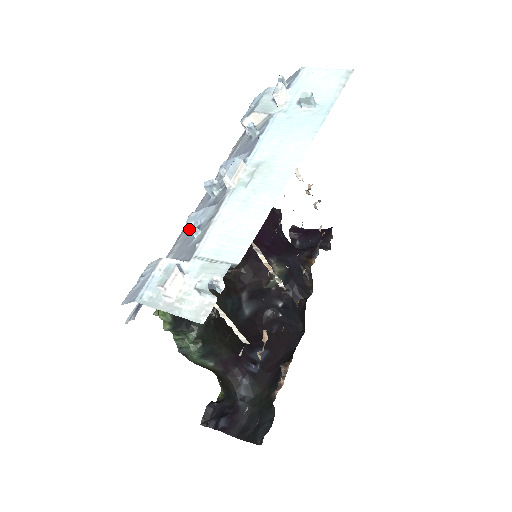
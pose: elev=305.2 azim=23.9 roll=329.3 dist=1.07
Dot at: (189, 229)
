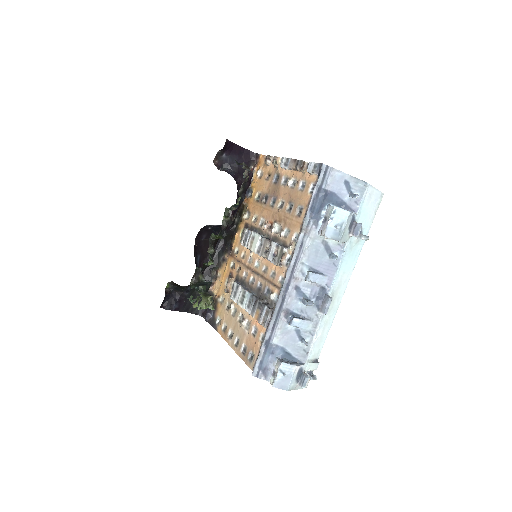
Dot at: (287, 323)
